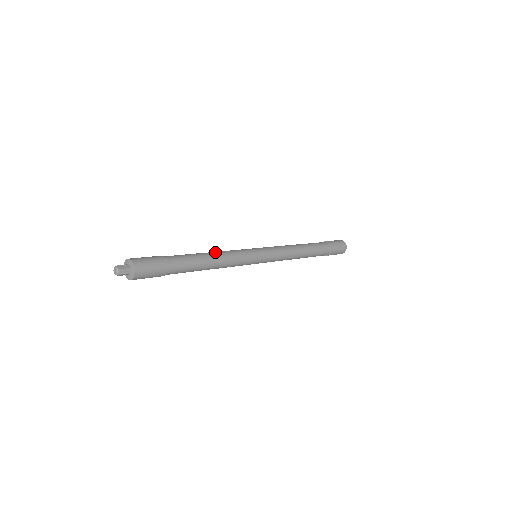
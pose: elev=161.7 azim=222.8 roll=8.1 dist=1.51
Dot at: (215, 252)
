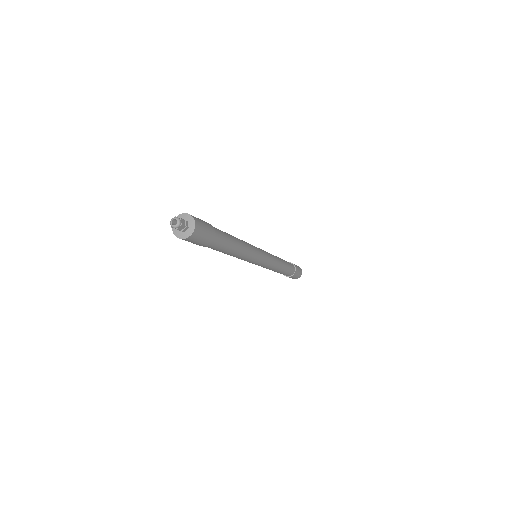
Dot at: occluded
